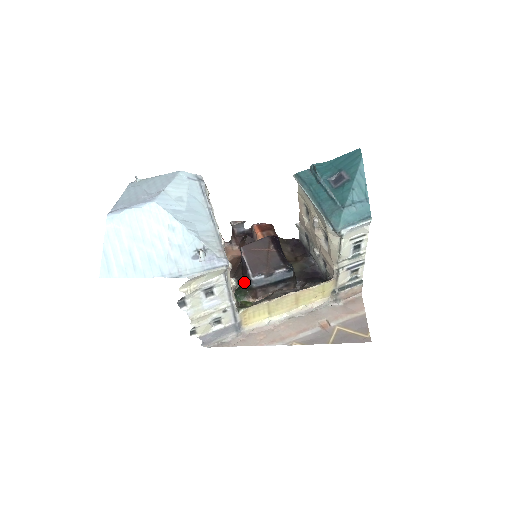
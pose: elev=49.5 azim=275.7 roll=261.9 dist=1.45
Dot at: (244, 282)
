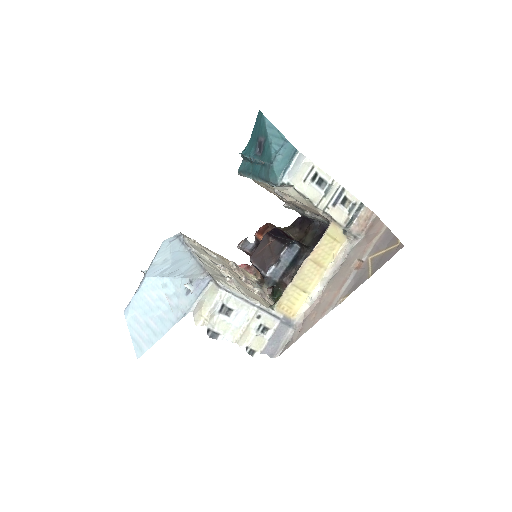
Dot at: (266, 283)
